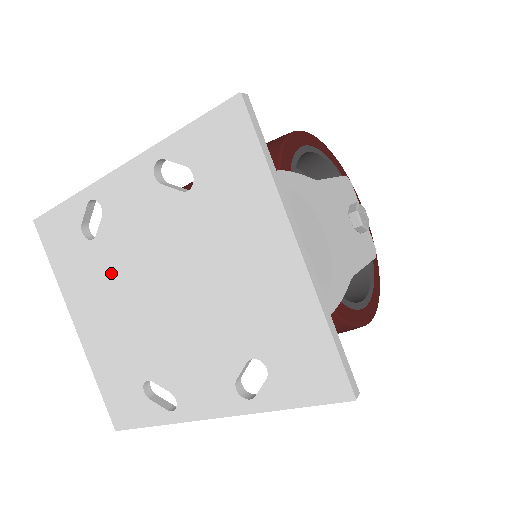
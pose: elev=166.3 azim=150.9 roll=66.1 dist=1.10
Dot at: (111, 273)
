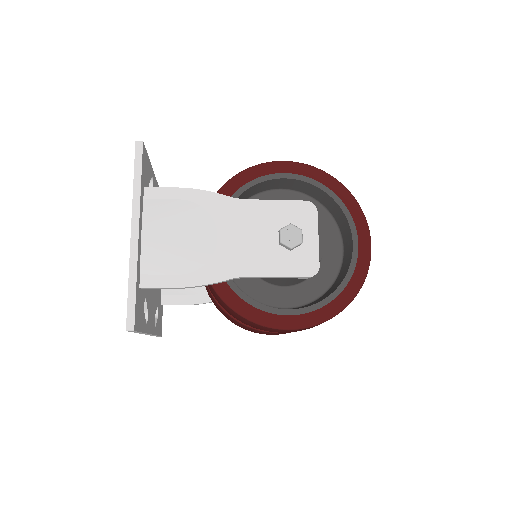
Dot at: occluded
